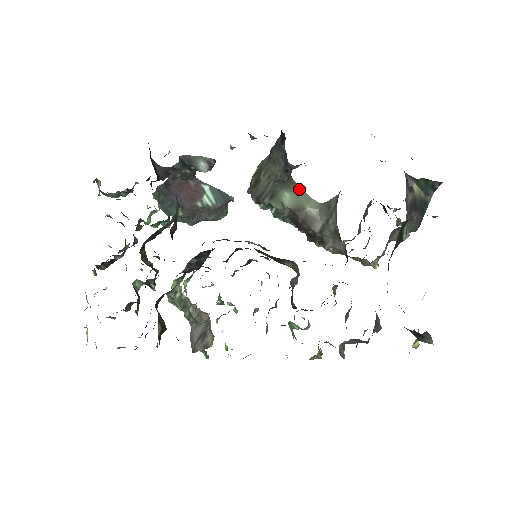
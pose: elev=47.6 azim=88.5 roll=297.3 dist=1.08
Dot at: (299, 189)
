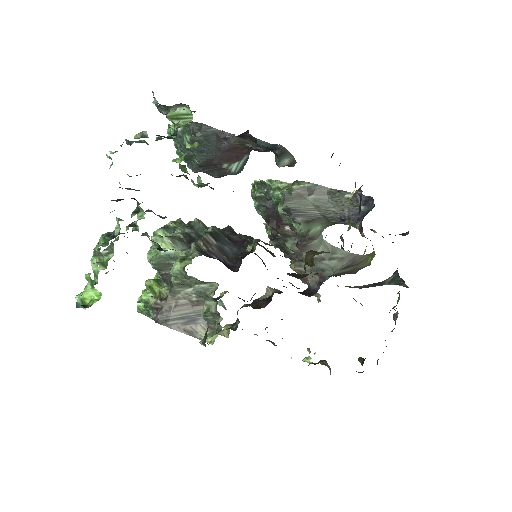
Dot at: occluded
